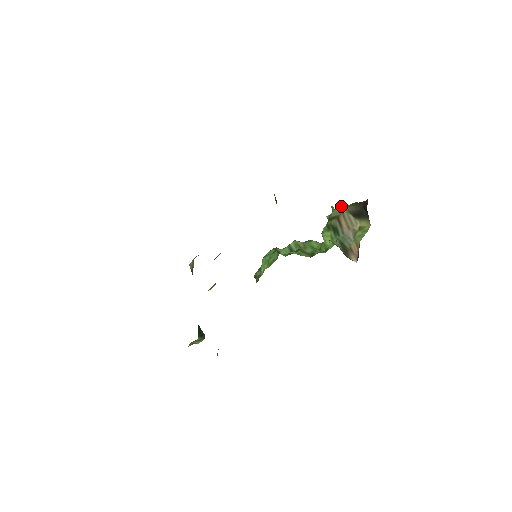
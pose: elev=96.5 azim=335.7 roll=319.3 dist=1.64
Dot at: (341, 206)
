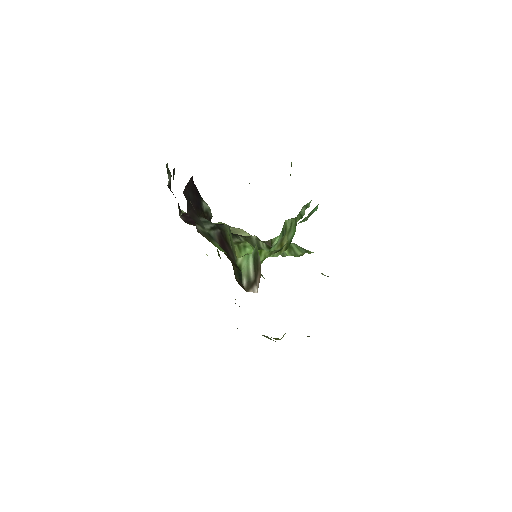
Dot at: occluded
